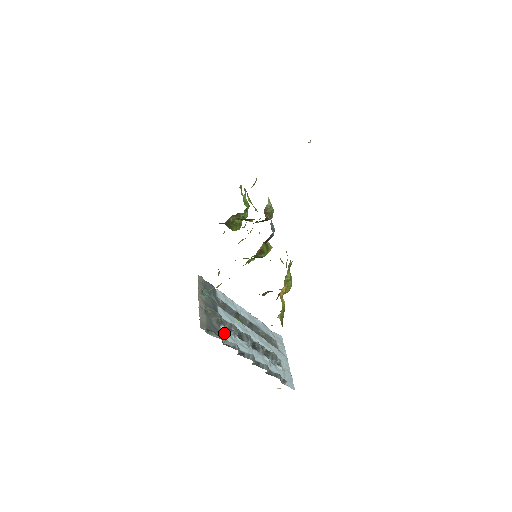
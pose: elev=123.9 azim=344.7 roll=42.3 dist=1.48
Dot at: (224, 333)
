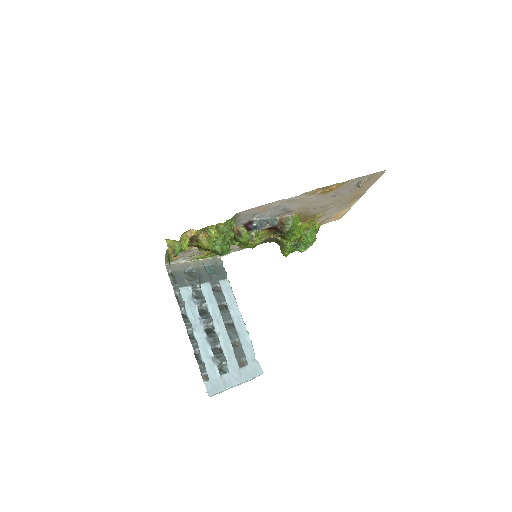
Dot at: (186, 292)
